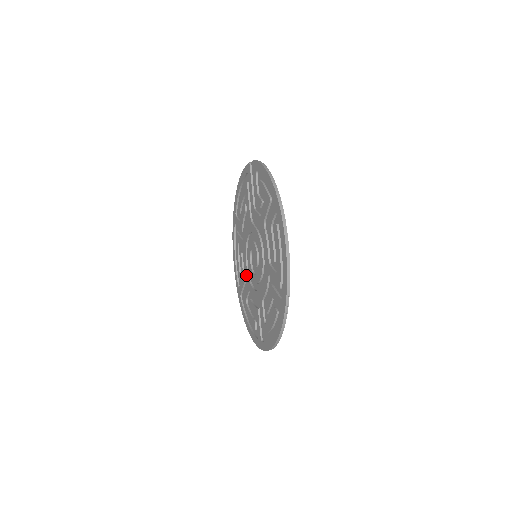
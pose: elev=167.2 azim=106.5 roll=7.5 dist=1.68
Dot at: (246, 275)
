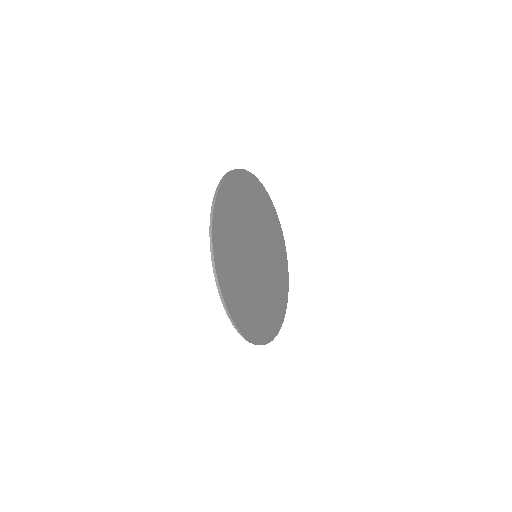
Dot at: occluded
